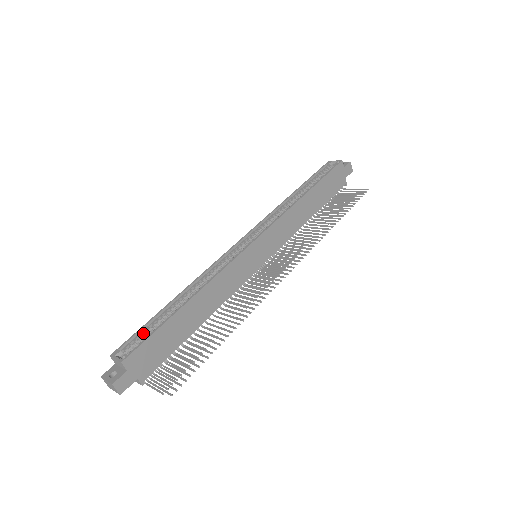
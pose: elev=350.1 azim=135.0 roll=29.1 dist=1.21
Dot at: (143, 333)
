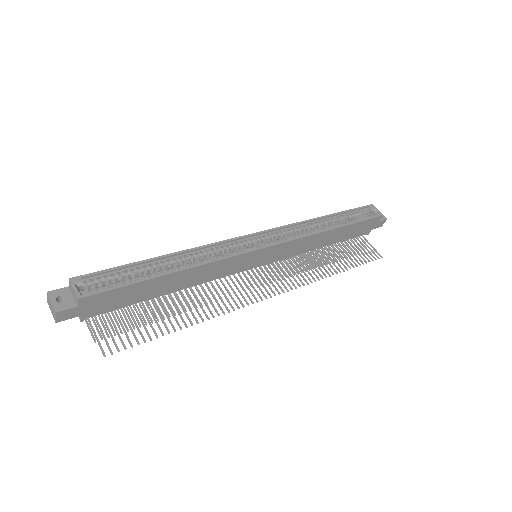
Dot at: (114, 274)
